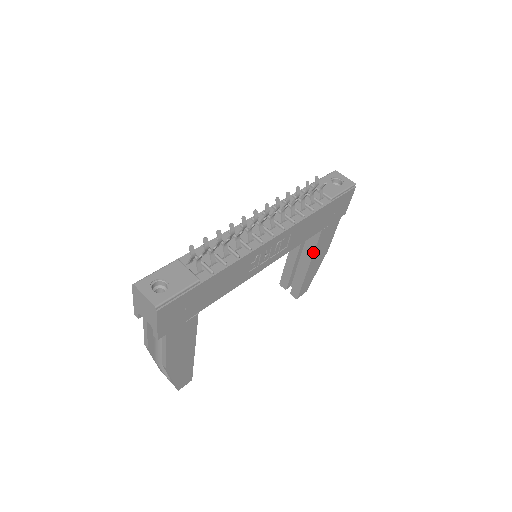
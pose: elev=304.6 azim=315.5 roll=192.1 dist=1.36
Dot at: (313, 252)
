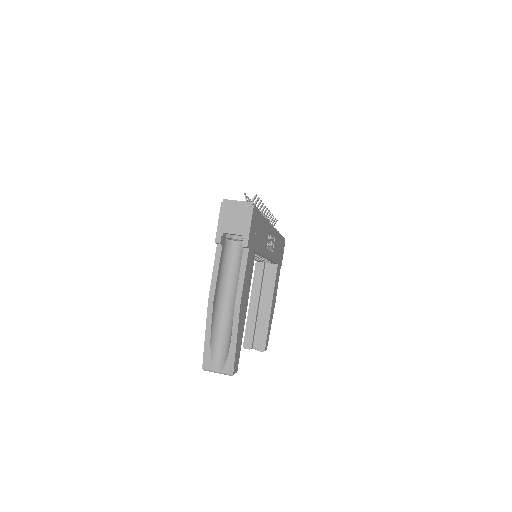
Dot at: (273, 289)
